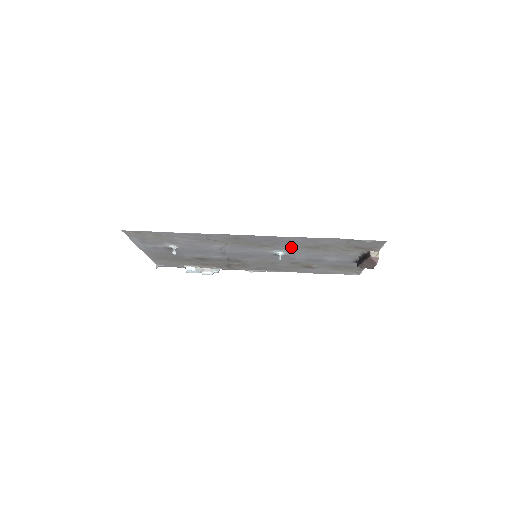
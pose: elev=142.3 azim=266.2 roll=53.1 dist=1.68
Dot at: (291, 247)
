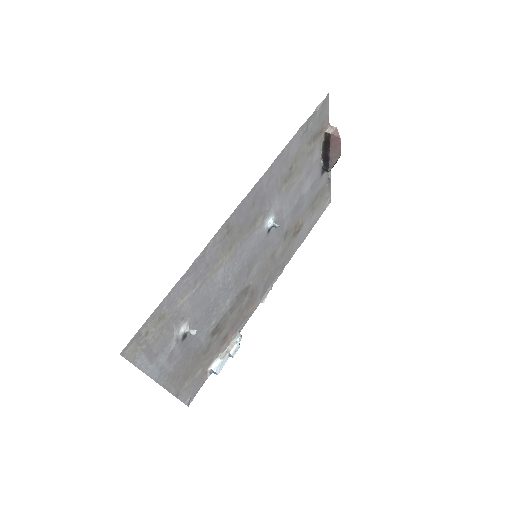
Dot at: (274, 197)
